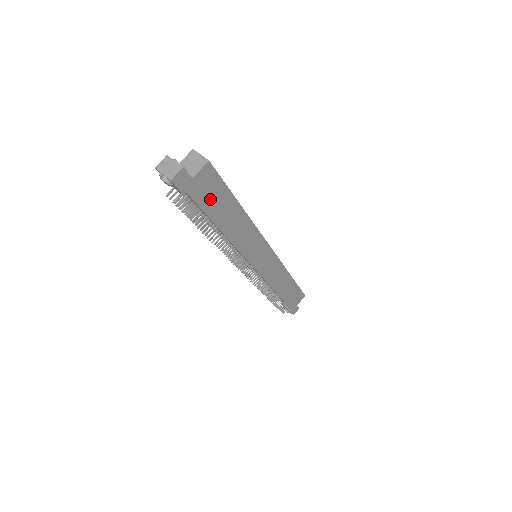
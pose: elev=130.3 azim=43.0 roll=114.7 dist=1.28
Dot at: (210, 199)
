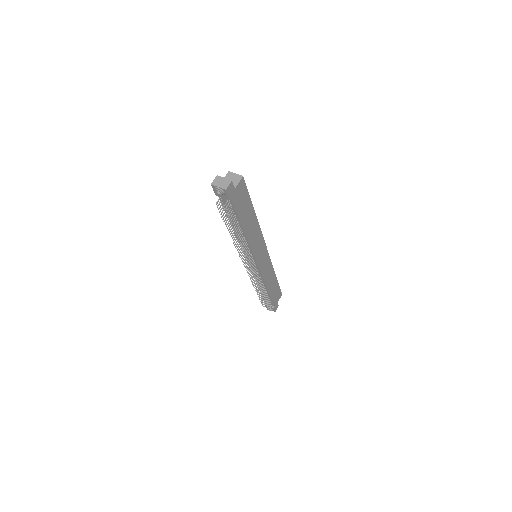
Dot at: (241, 205)
